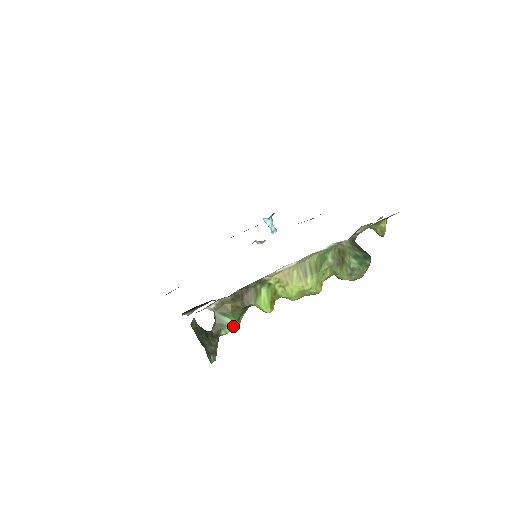
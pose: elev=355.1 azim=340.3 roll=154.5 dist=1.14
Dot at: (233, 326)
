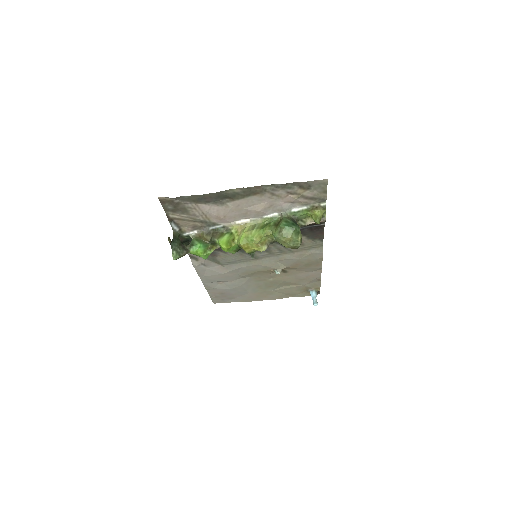
Dot at: (198, 247)
